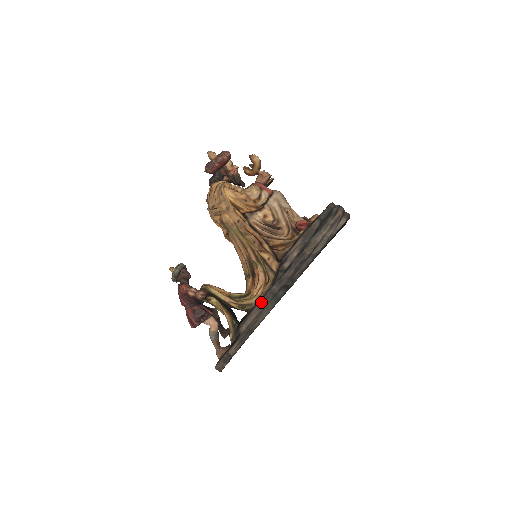
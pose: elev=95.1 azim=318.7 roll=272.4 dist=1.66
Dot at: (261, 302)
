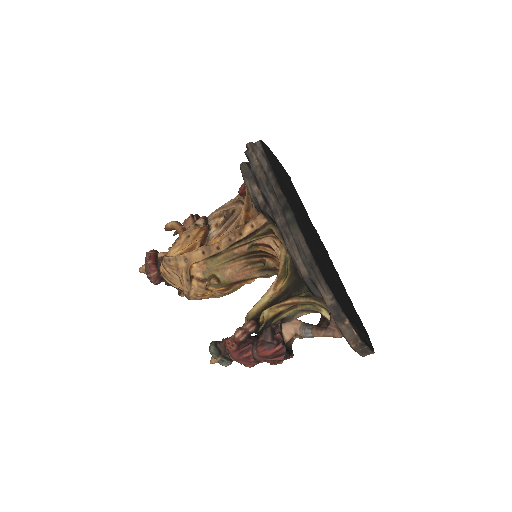
Dot at: (285, 240)
